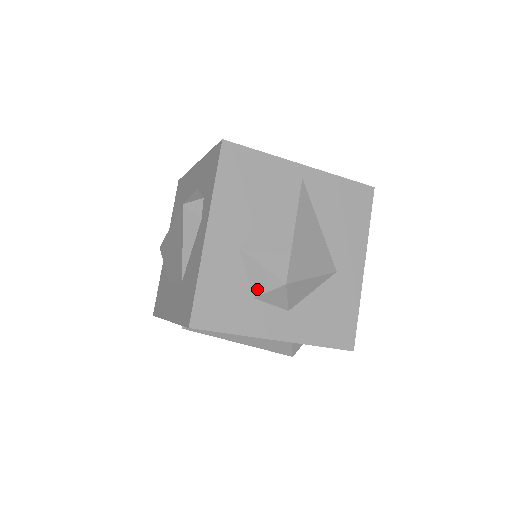
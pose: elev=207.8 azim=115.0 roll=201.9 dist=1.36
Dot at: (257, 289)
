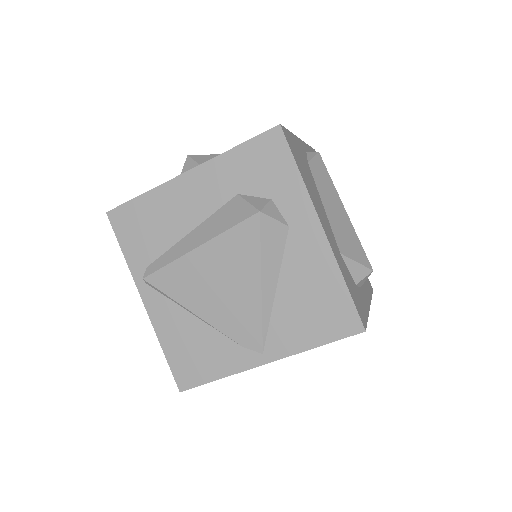
Dot at: occluded
